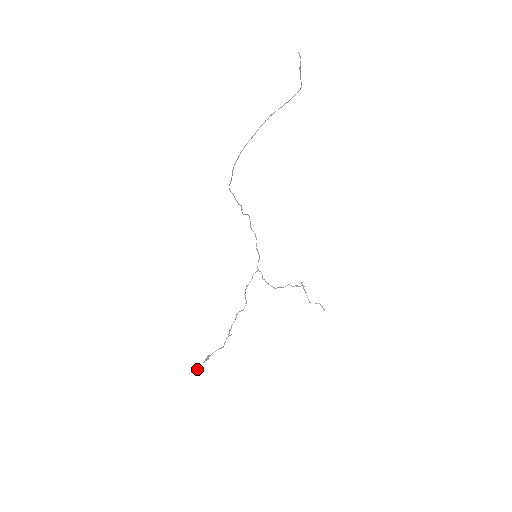
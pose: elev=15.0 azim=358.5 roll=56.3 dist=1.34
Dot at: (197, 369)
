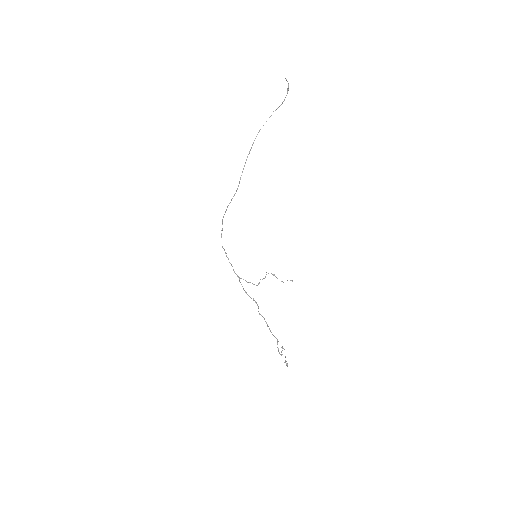
Dot at: (286, 361)
